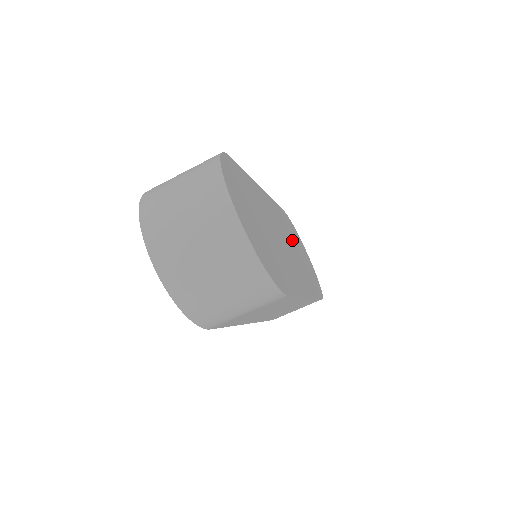
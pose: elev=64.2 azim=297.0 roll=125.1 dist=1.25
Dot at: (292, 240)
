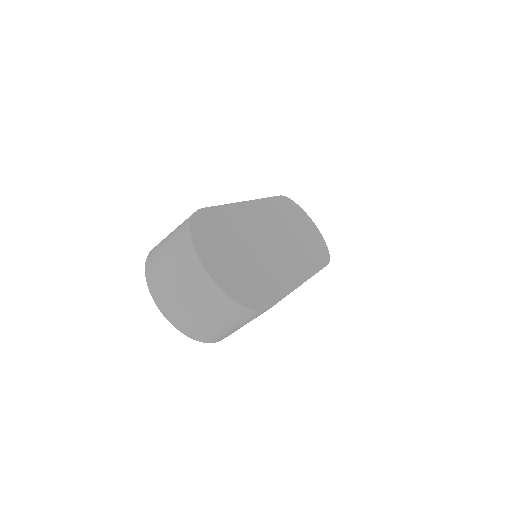
Dot at: (288, 227)
